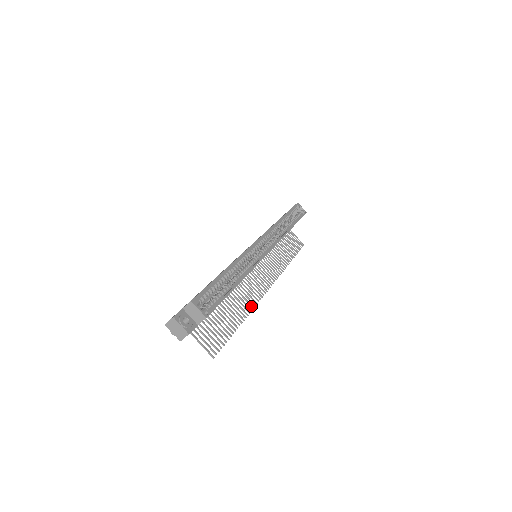
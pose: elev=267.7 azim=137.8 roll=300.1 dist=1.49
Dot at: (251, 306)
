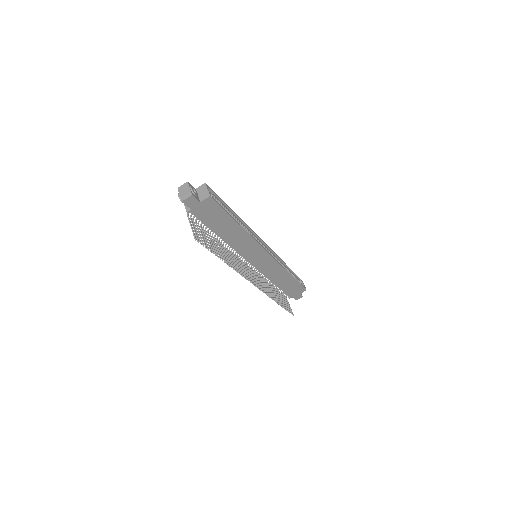
Dot at: (236, 270)
